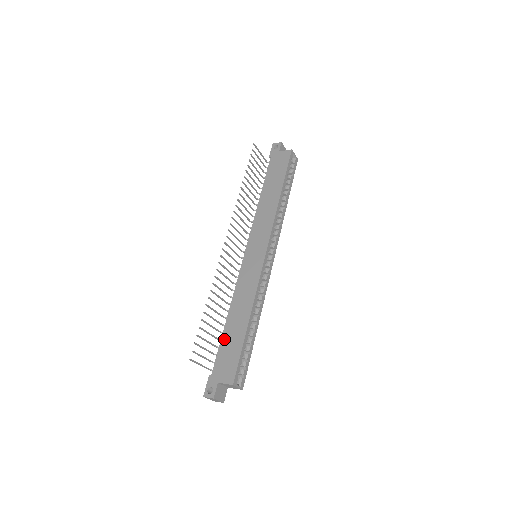
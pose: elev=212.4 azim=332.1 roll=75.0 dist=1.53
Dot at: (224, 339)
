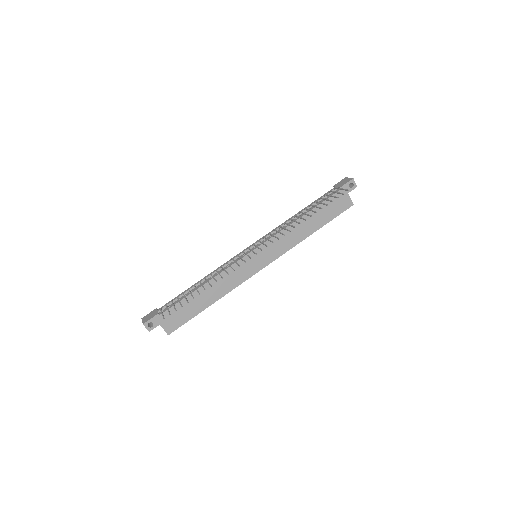
Dot at: (188, 300)
